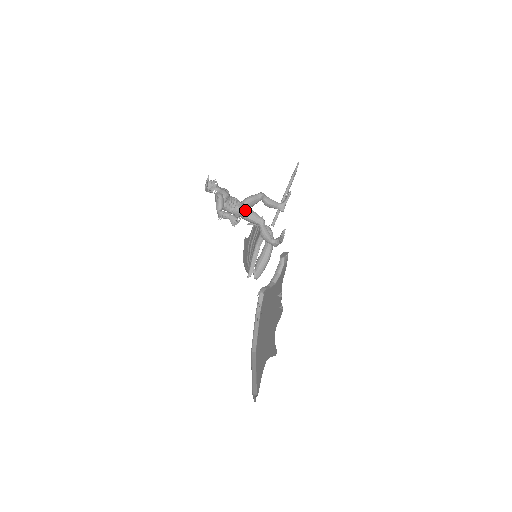
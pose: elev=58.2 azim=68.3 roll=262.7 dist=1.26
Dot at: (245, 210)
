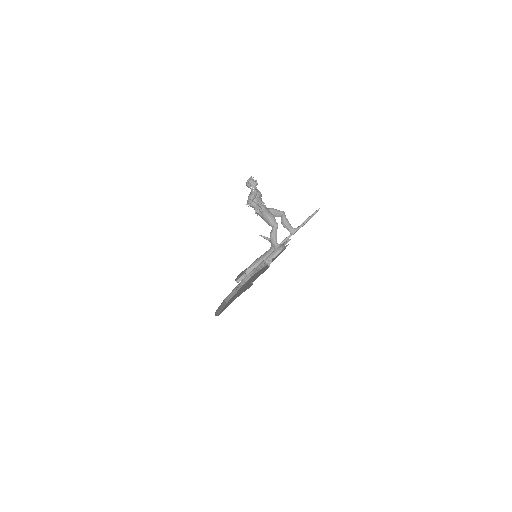
Dot at: (268, 211)
